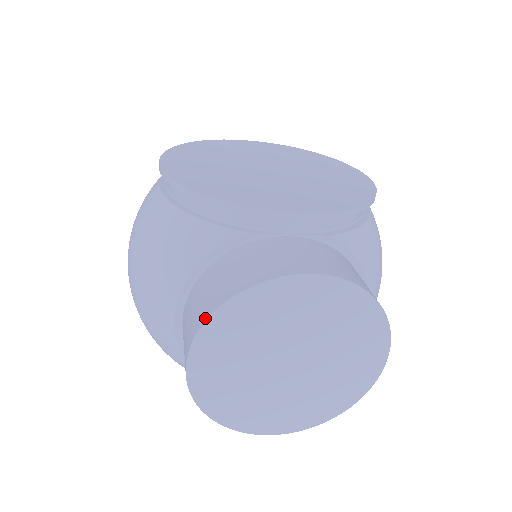
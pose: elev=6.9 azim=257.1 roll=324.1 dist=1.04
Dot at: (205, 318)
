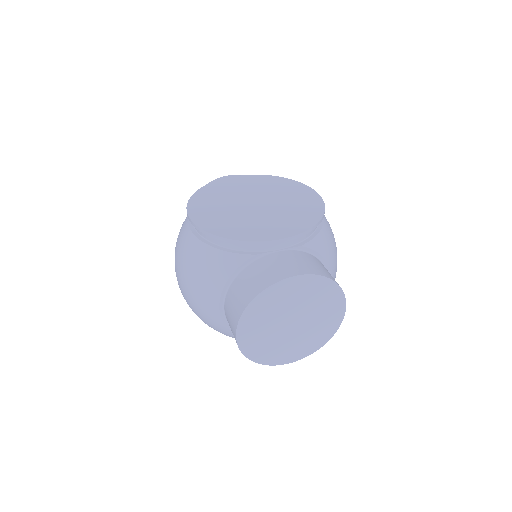
Dot at: (243, 310)
